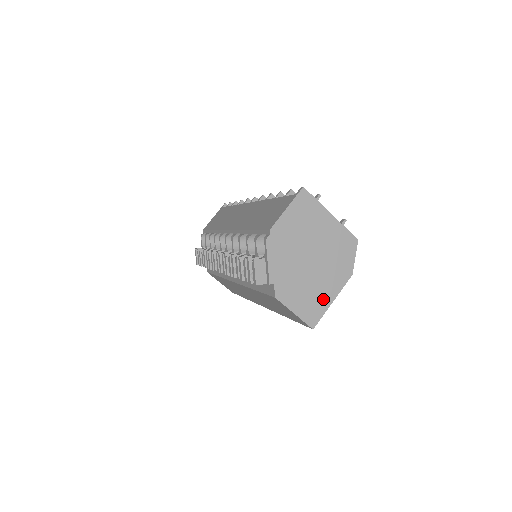
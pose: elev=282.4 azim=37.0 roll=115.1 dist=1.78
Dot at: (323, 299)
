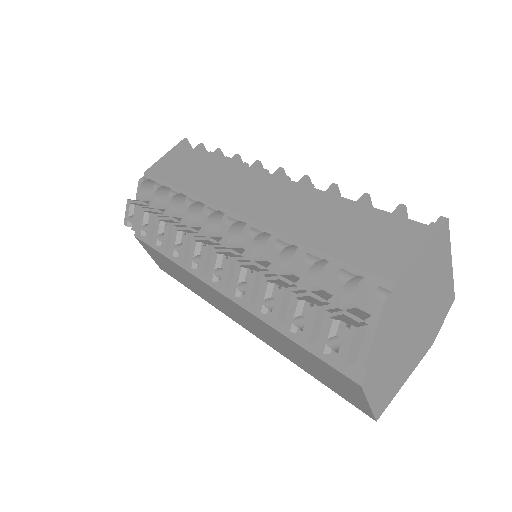
Dot at: (400, 380)
